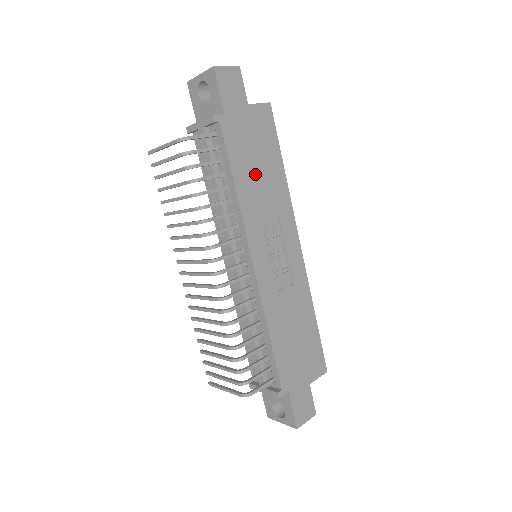
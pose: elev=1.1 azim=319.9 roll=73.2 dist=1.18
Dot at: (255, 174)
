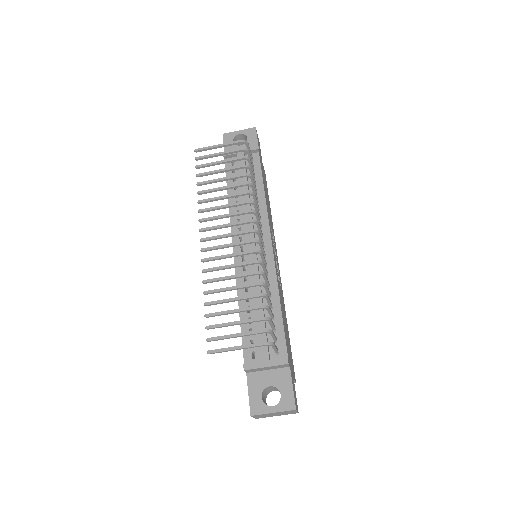
Dot at: occluded
